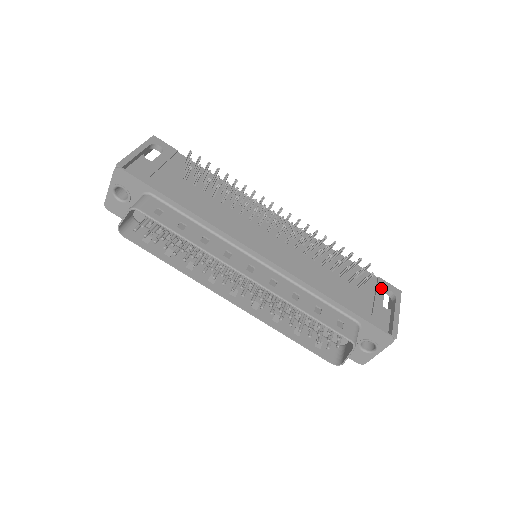
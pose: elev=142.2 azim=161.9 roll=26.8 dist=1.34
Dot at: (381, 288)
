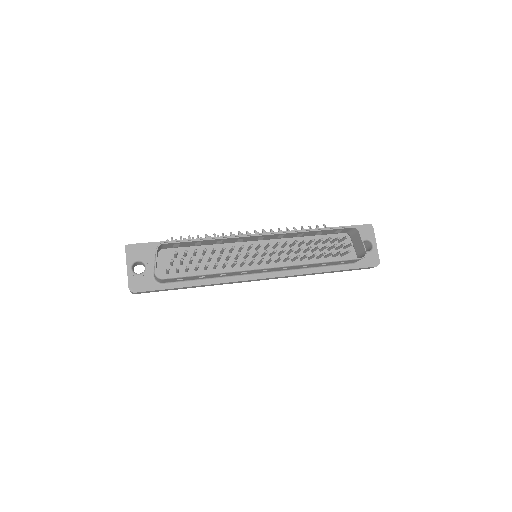
Dot at: occluded
